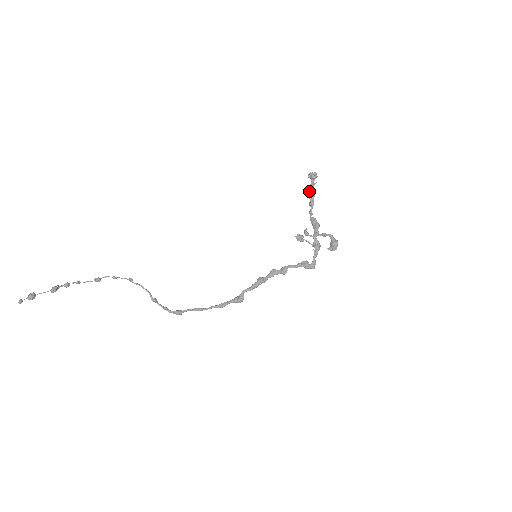
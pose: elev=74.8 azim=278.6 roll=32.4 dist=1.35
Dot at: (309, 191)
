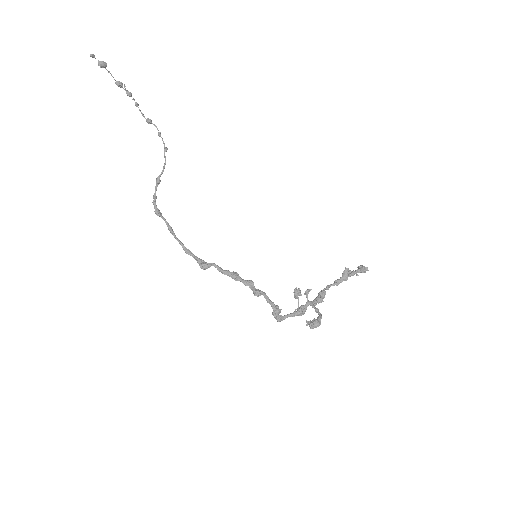
Dot at: (348, 272)
